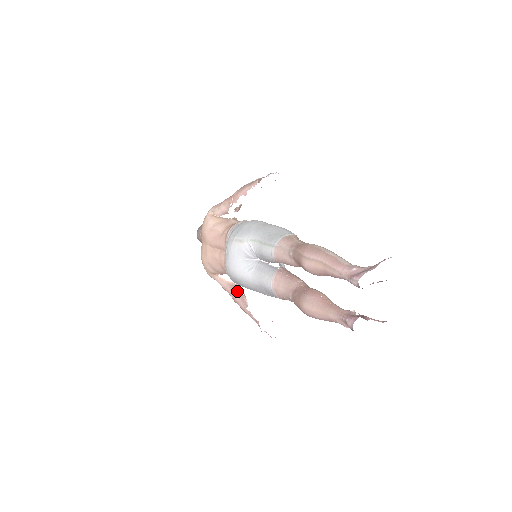
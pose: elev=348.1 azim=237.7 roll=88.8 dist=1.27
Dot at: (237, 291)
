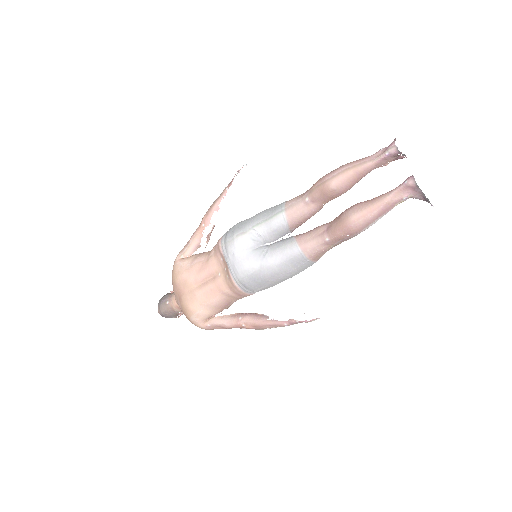
Dot at: (247, 314)
